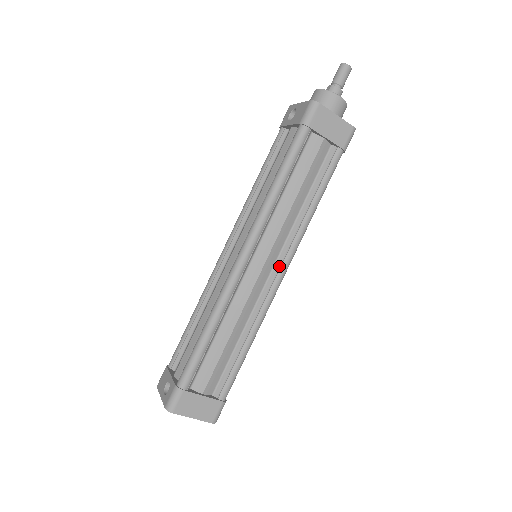
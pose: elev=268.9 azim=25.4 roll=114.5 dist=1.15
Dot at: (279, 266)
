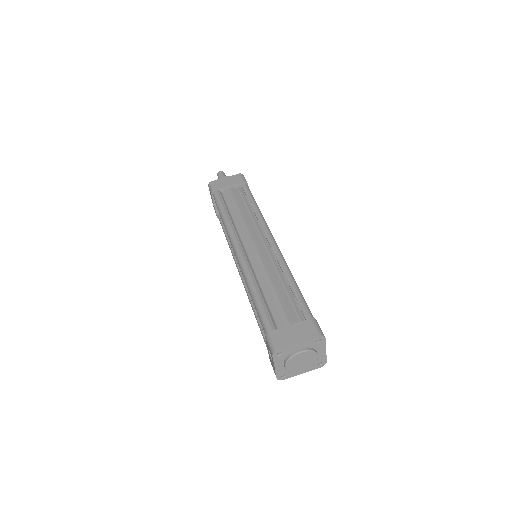
Dot at: (265, 238)
